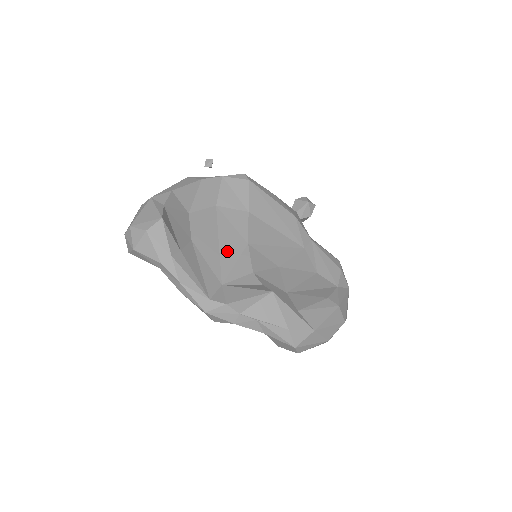
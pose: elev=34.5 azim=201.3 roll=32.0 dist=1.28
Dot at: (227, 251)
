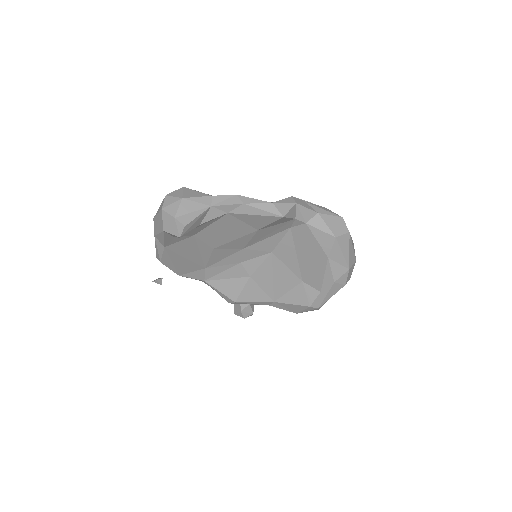
Dot at: occluded
